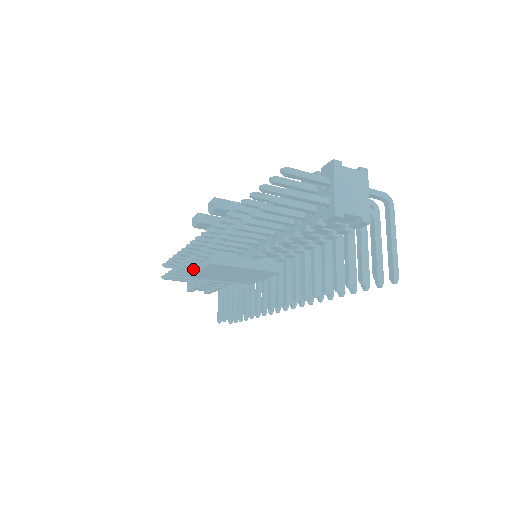
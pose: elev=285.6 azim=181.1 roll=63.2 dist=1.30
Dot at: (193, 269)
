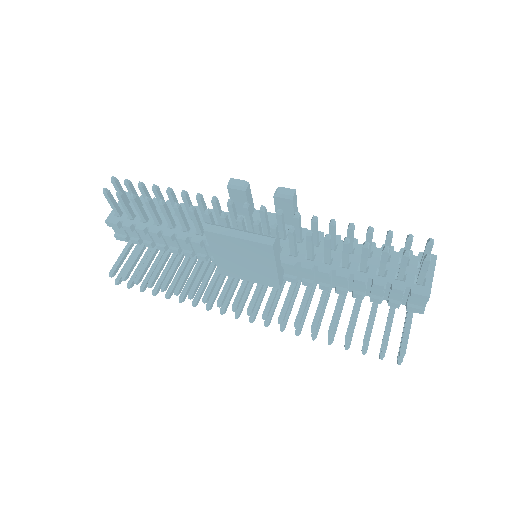
Dot at: (220, 228)
